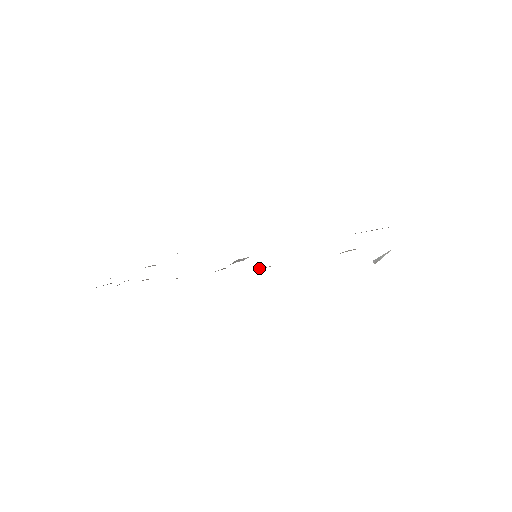
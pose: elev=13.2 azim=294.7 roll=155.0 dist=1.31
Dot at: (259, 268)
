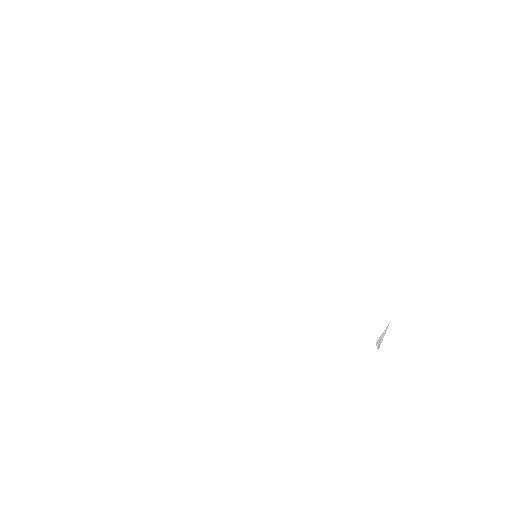
Dot at: occluded
